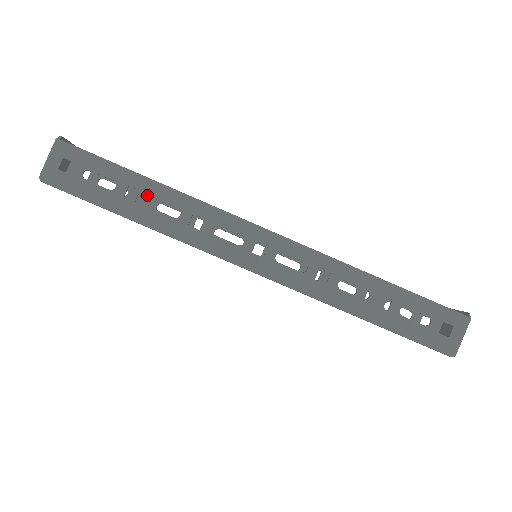
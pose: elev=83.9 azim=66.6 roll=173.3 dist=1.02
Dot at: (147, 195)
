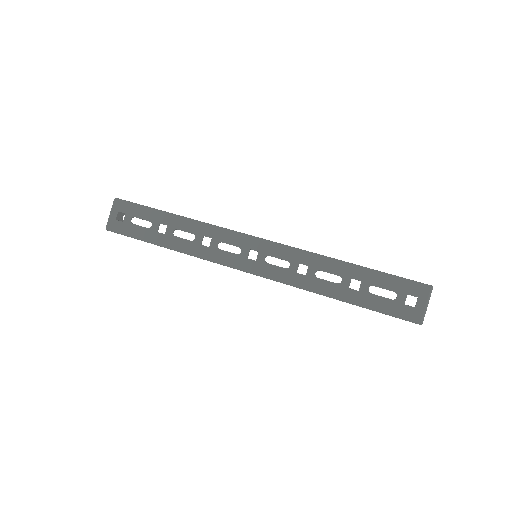
Dot at: occluded
